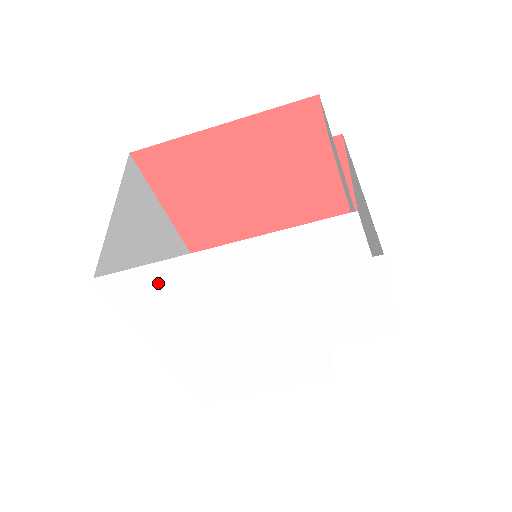
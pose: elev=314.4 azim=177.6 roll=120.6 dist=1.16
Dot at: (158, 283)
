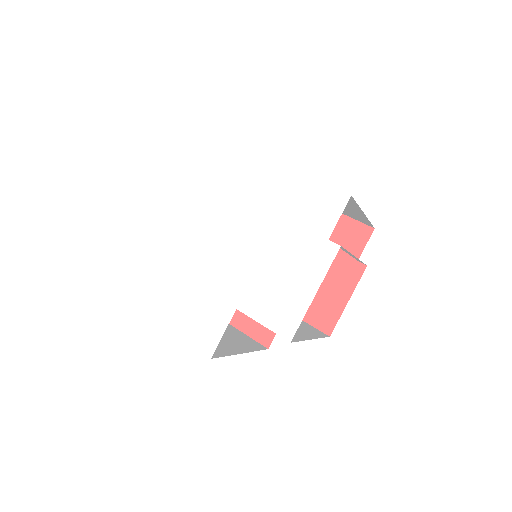
Dot at: (219, 159)
